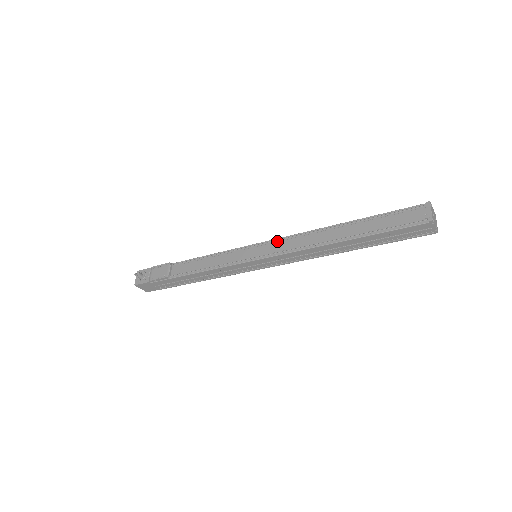
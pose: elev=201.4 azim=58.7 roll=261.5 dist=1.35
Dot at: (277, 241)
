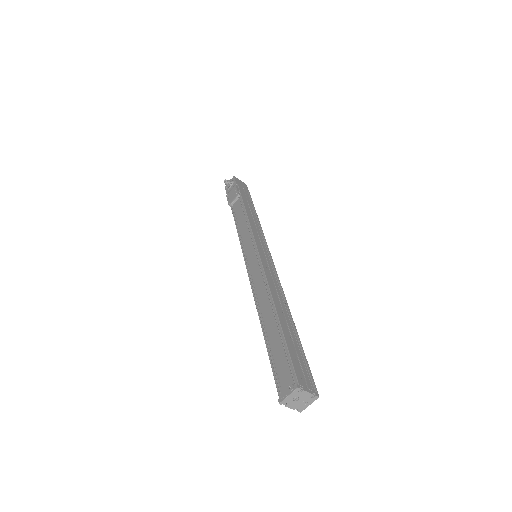
Dot at: (259, 265)
